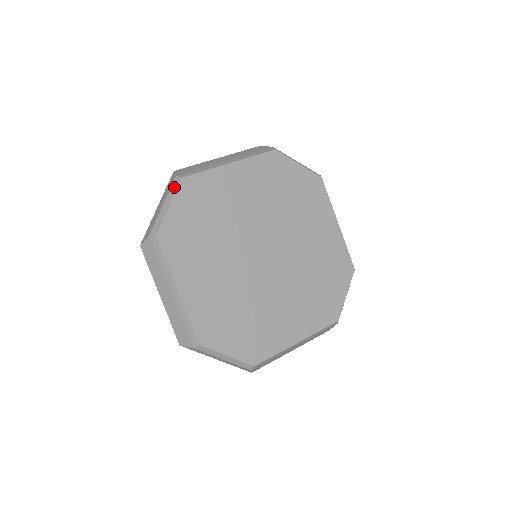
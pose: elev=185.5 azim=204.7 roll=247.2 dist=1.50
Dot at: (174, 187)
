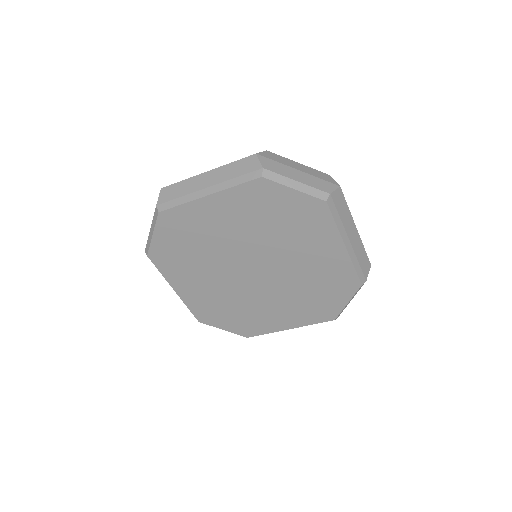
Dot at: (155, 218)
